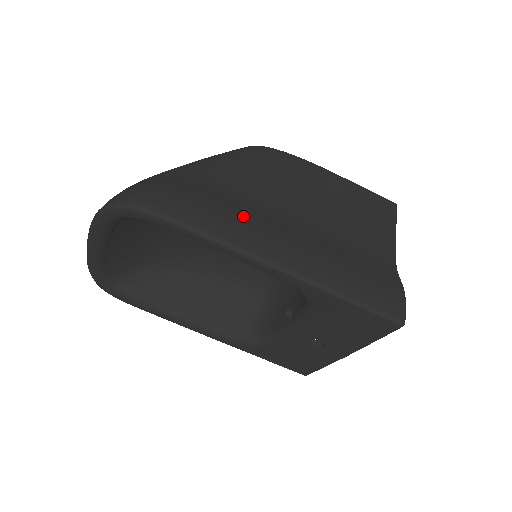
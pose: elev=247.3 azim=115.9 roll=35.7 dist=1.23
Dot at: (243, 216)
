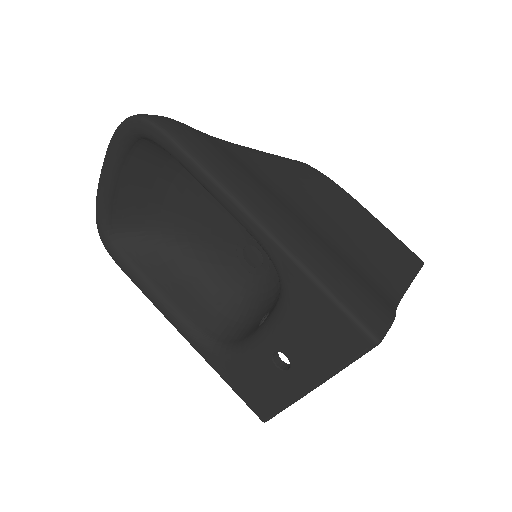
Dot at: (248, 176)
